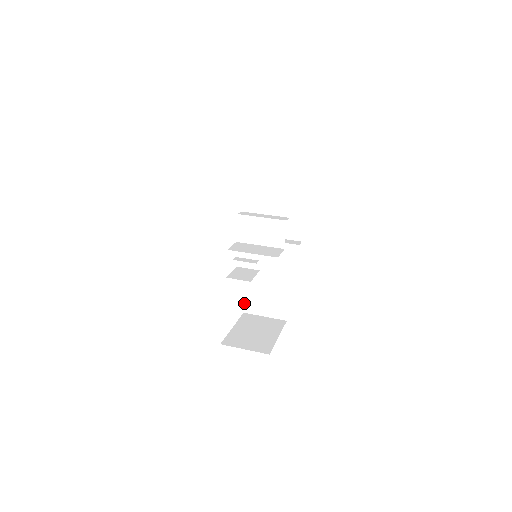
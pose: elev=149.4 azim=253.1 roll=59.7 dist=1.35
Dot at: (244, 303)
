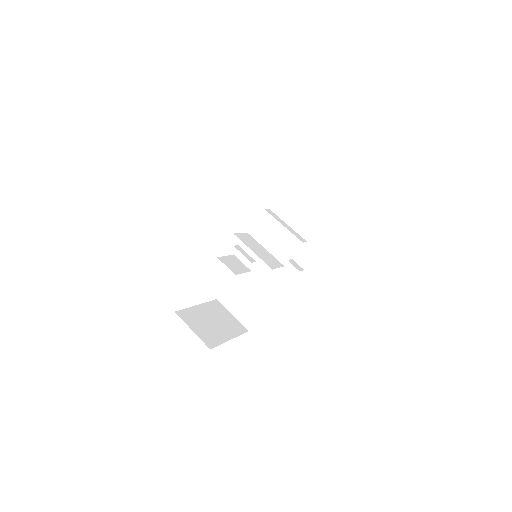
Dot at: (222, 291)
